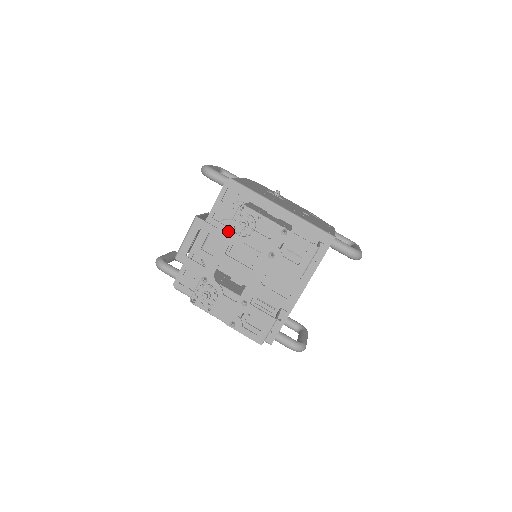
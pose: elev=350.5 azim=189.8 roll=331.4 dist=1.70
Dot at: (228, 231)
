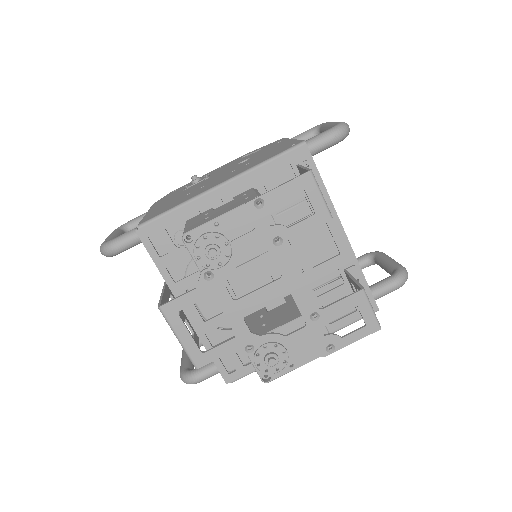
Dot at: (207, 278)
